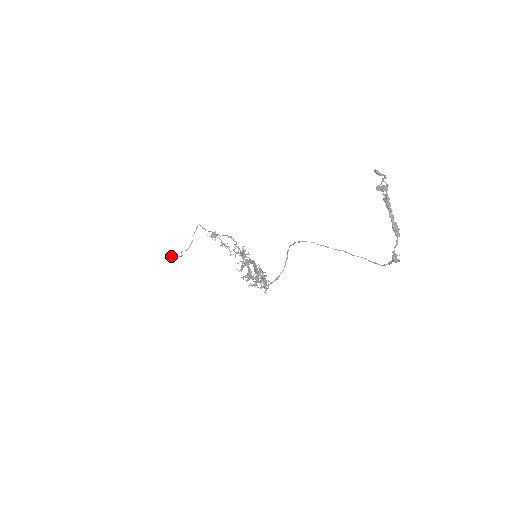
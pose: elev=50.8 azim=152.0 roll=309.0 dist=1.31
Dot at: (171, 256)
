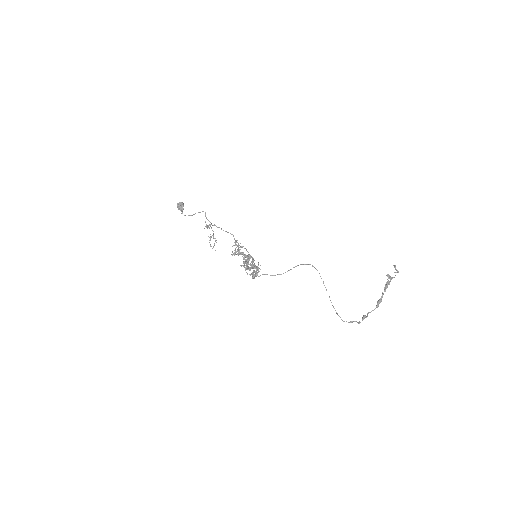
Dot at: (183, 206)
